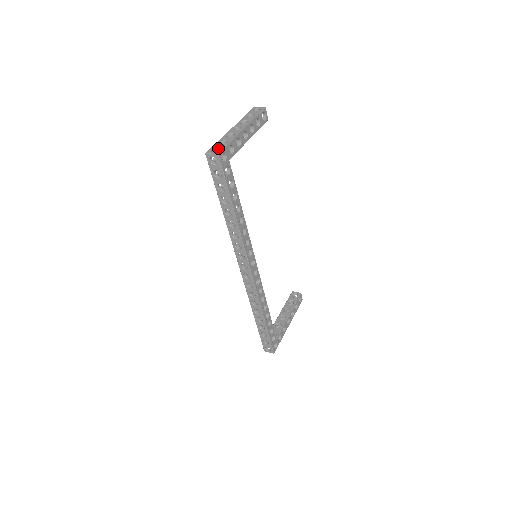
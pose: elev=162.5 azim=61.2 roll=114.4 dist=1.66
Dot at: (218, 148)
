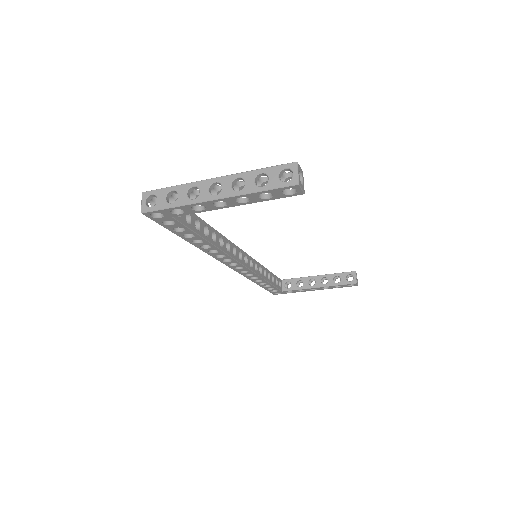
Dot at: (157, 200)
